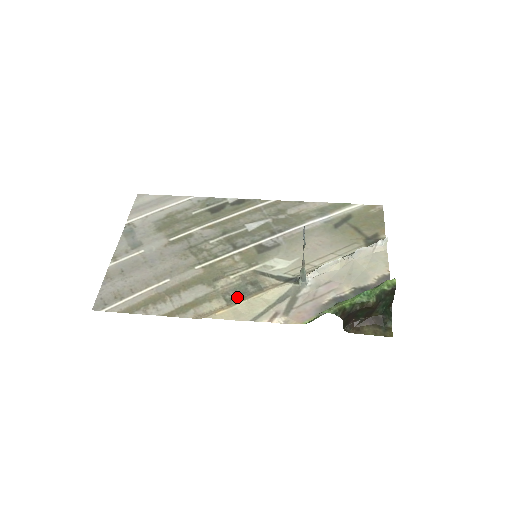
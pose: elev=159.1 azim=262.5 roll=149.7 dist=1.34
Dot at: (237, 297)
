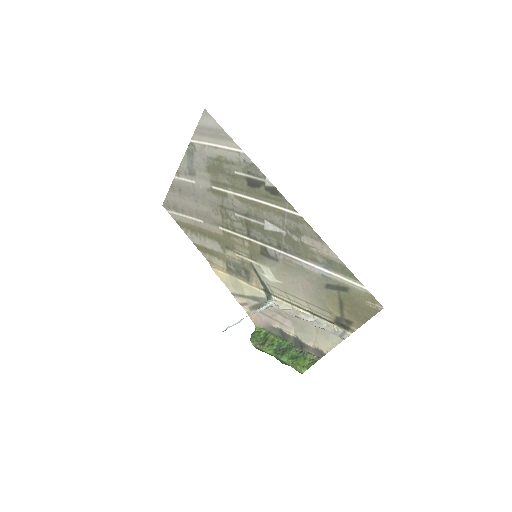
Dot at: (233, 271)
